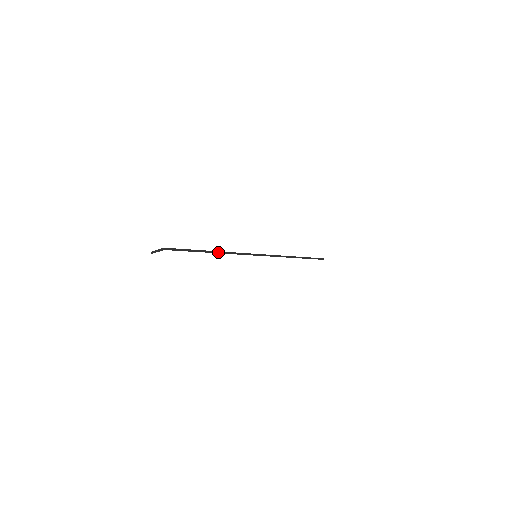
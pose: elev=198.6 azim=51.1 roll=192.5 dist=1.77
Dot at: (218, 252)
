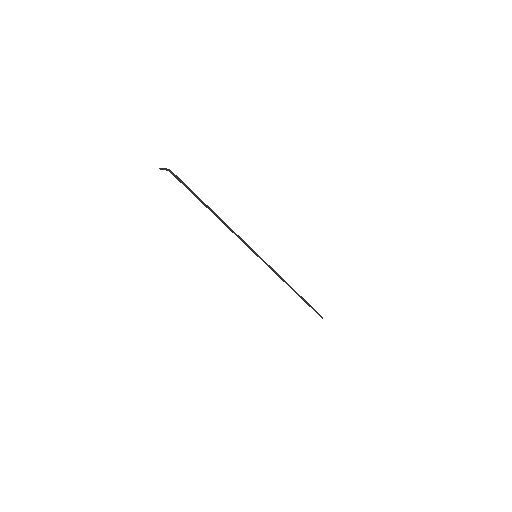
Dot at: (219, 217)
